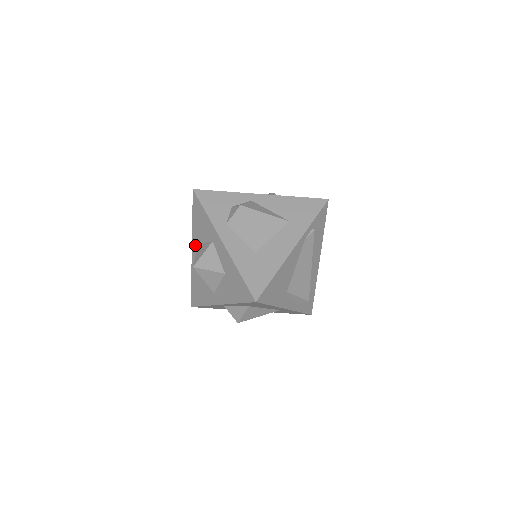
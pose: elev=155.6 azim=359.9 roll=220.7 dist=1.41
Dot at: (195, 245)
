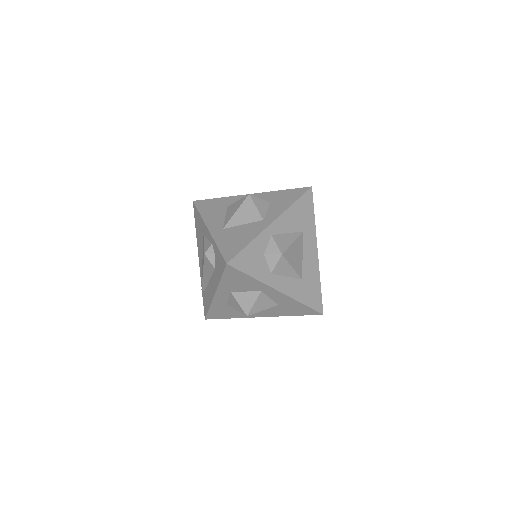
Dot at: (223, 293)
